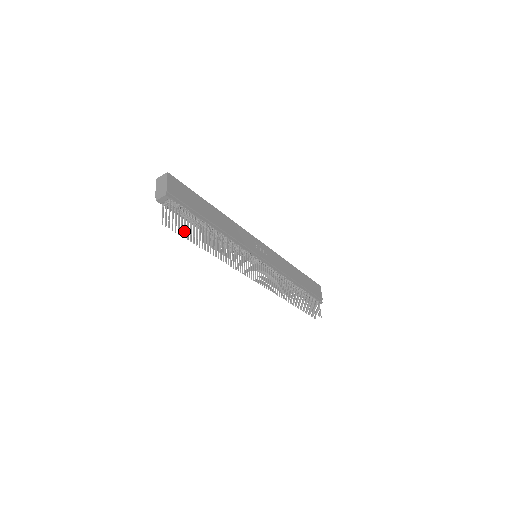
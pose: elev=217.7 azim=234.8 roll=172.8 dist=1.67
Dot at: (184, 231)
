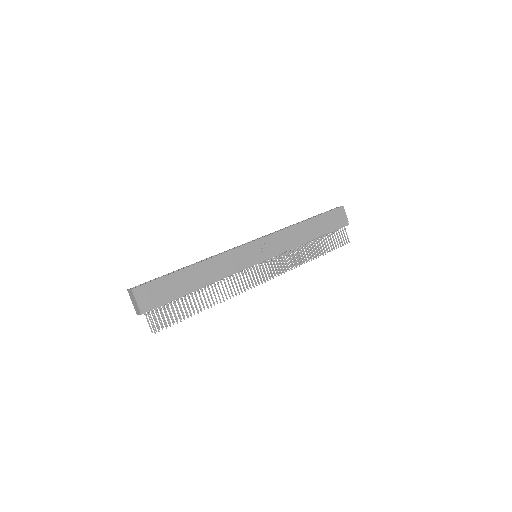
Dot at: occluded
